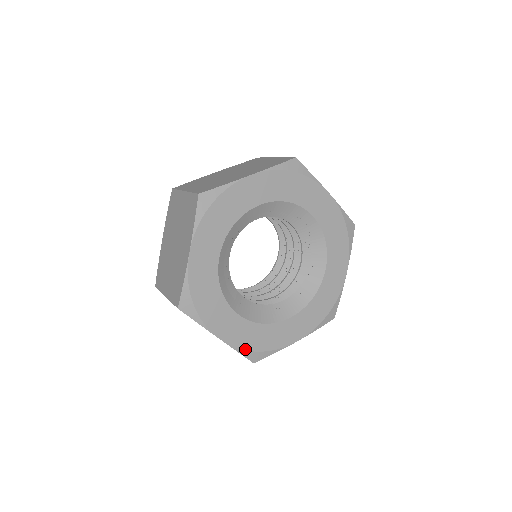
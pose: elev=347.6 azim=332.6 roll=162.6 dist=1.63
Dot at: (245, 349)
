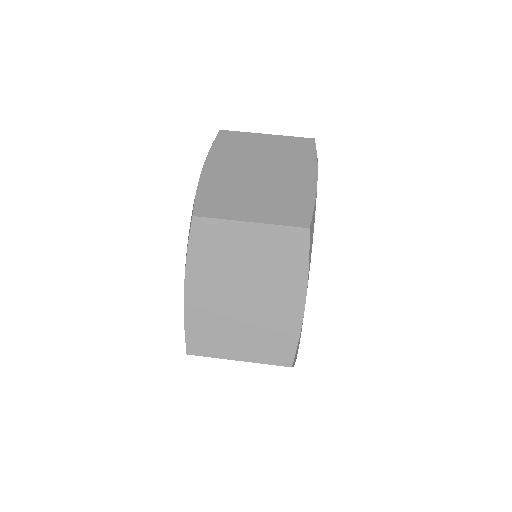
Dot at: occluded
